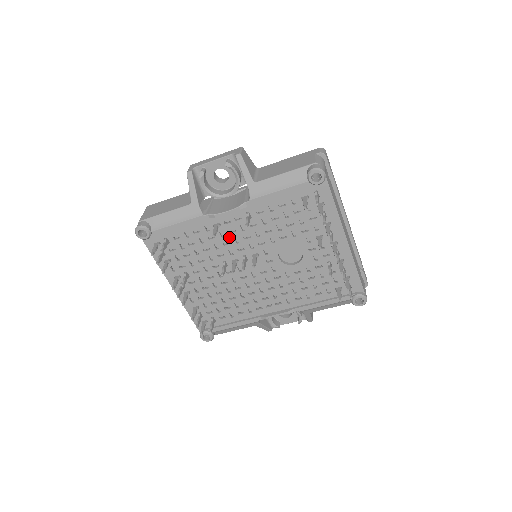
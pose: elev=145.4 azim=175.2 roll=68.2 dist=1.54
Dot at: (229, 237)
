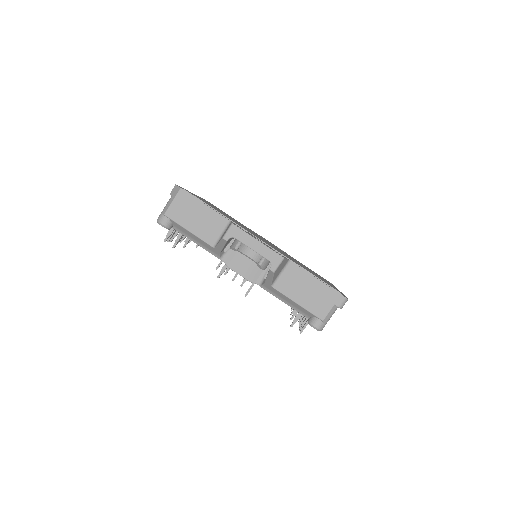
Dot at: occluded
